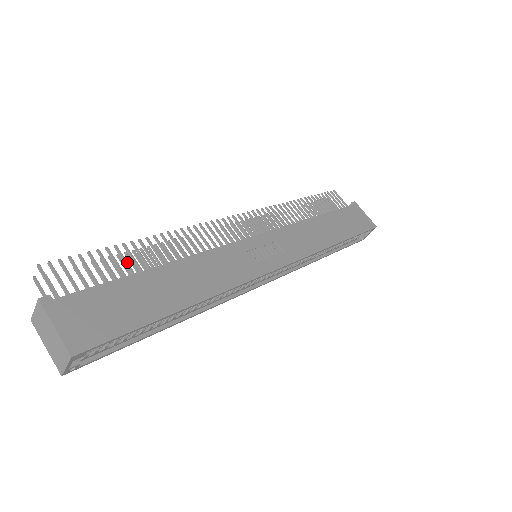
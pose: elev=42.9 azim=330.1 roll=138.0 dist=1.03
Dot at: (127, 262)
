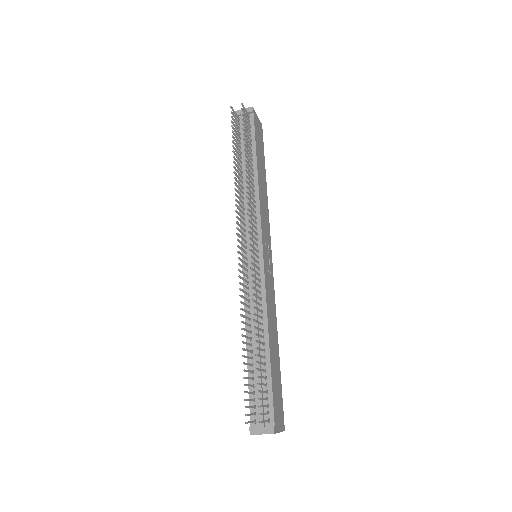
Dot at: (262, 363)
